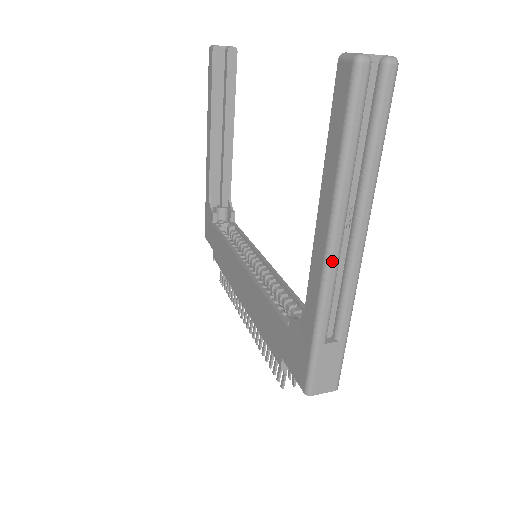
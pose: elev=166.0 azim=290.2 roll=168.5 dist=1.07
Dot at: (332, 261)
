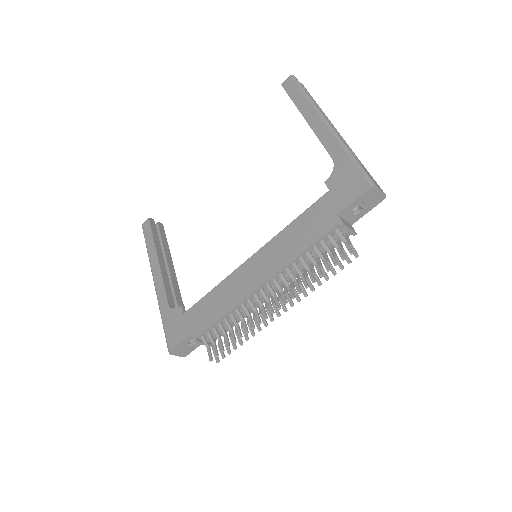
Dot at: (331, 125)
